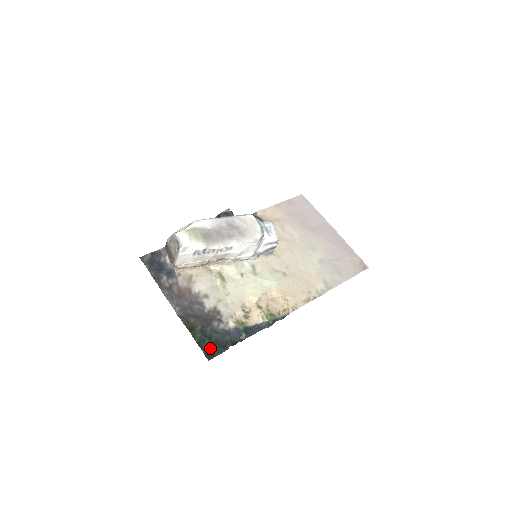
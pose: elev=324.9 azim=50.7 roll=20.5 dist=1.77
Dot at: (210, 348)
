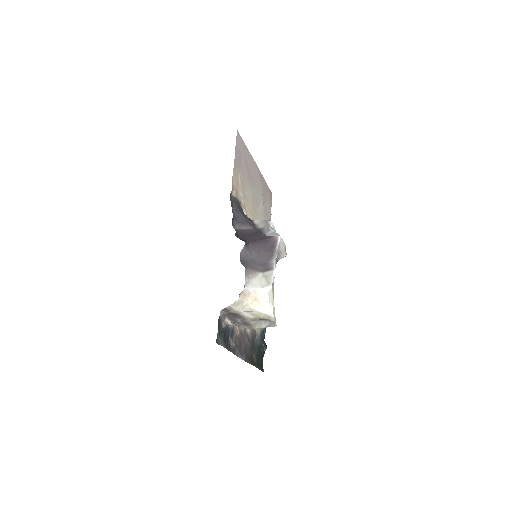
Dot at: (261, 363)
